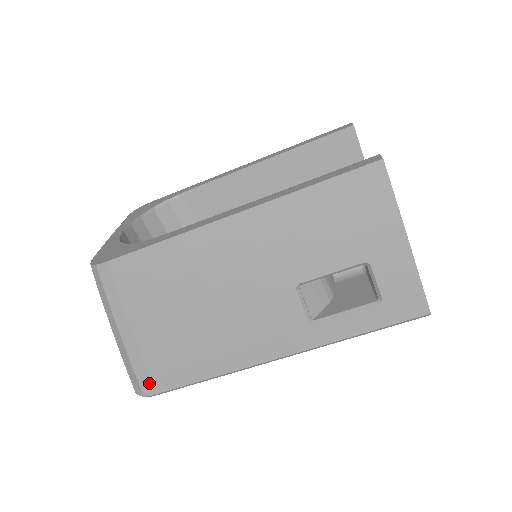
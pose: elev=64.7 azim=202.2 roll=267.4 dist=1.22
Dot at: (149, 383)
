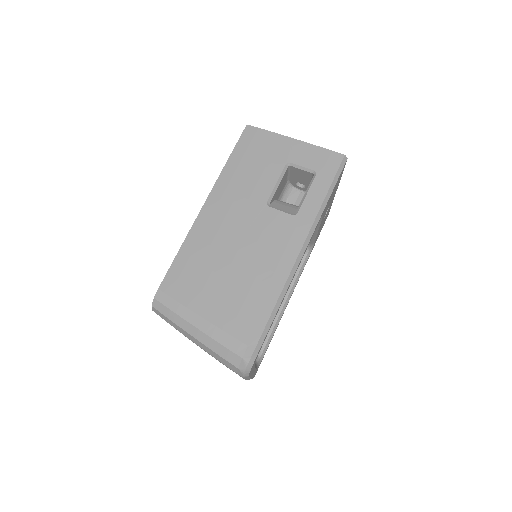
Dot at: (243, 347)
